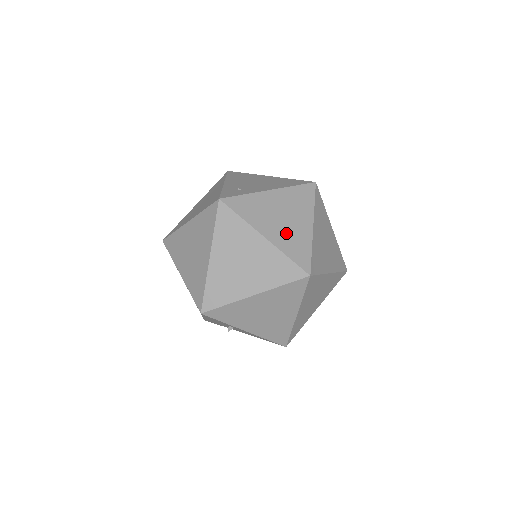
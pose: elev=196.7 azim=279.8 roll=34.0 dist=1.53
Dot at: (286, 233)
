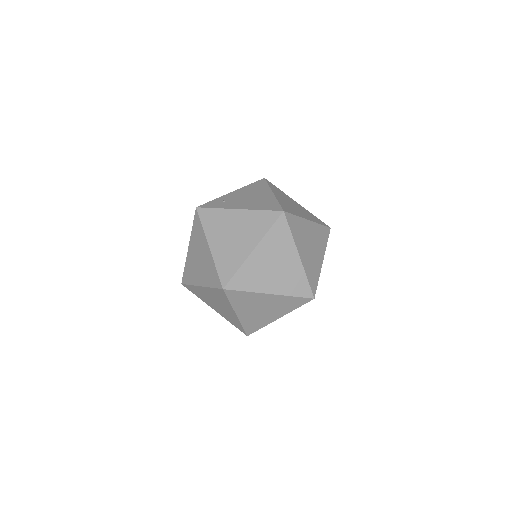
Dot at: (227, 249)
